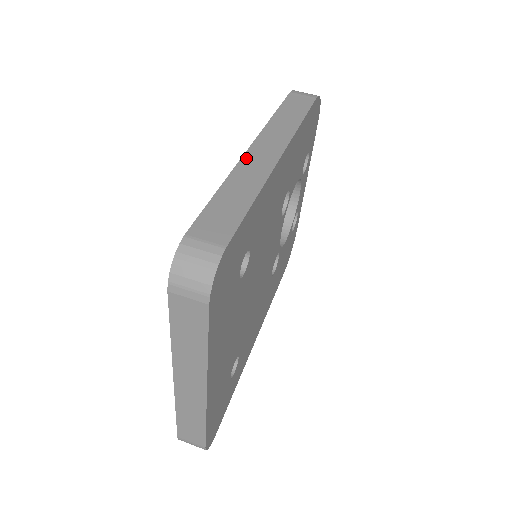
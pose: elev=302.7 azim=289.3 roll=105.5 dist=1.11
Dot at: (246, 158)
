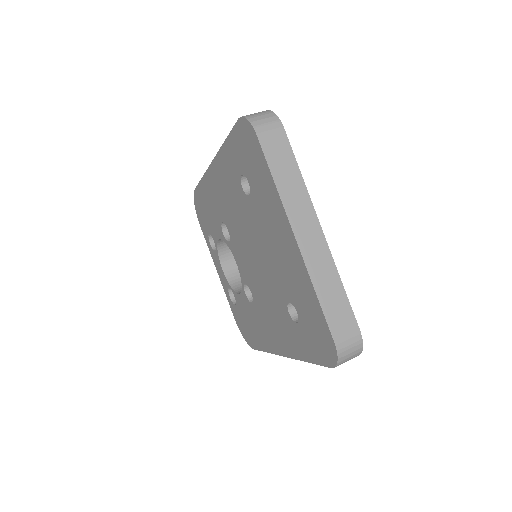
Dot at: occluded
